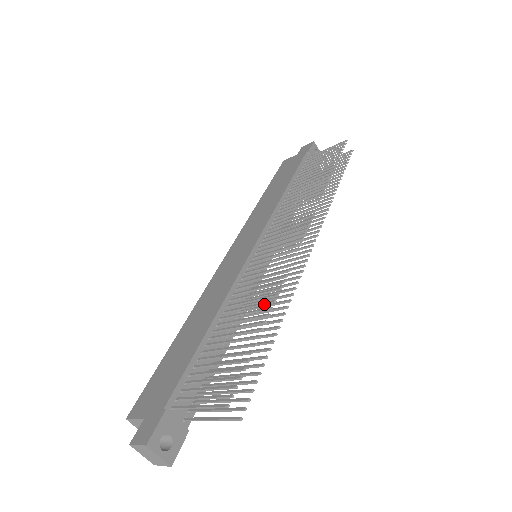
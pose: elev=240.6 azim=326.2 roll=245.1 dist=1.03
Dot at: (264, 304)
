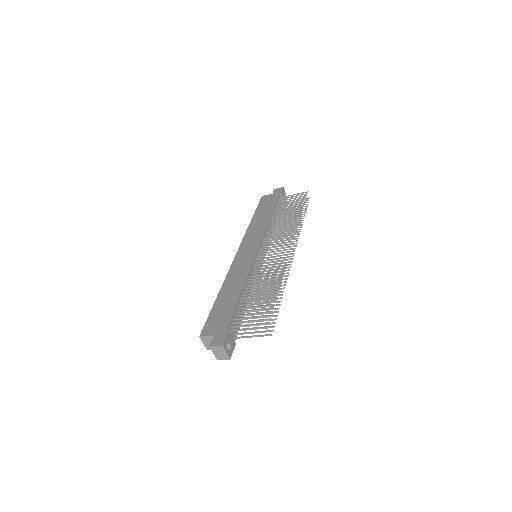
Dot at: (274, 282)
